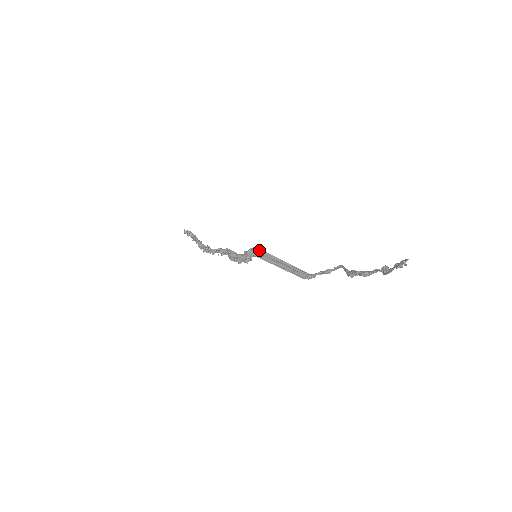
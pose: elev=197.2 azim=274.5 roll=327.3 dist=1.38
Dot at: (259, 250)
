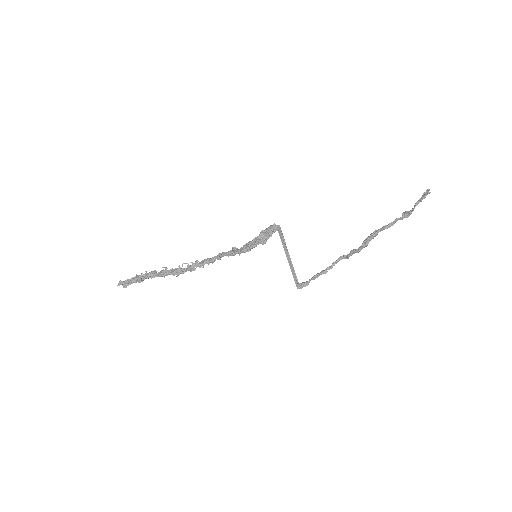
Dot at: (279, 227)
